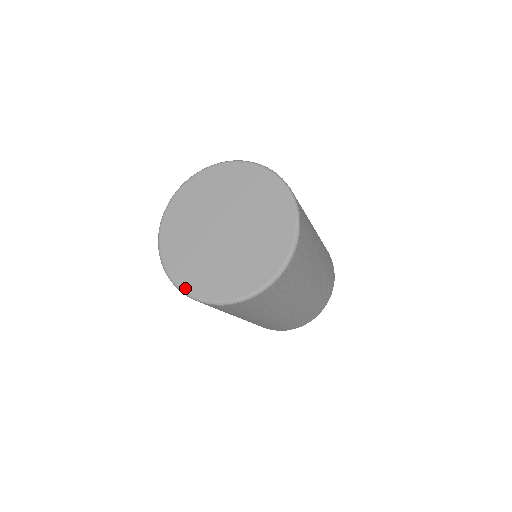
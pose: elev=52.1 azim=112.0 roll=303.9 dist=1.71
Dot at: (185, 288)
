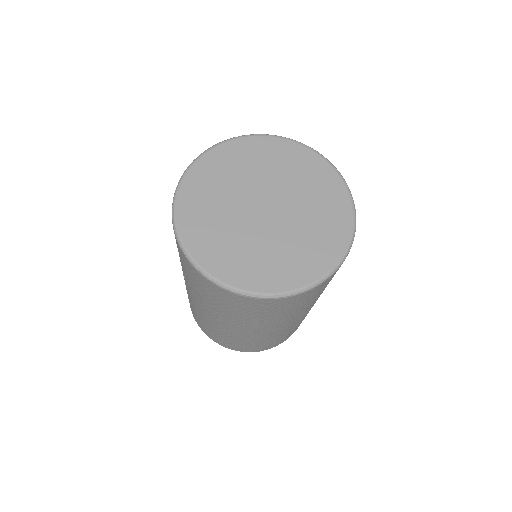
Dot at: (179, 216)
